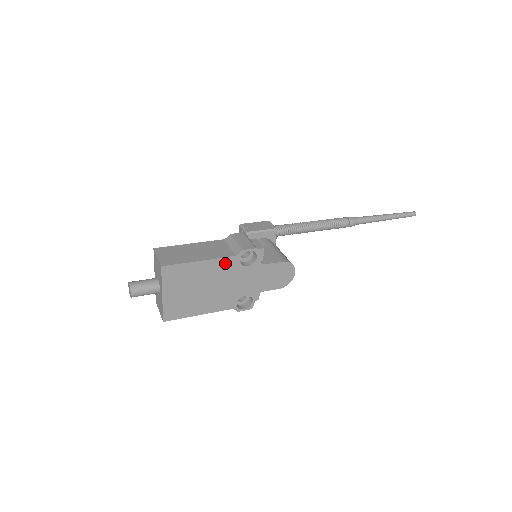
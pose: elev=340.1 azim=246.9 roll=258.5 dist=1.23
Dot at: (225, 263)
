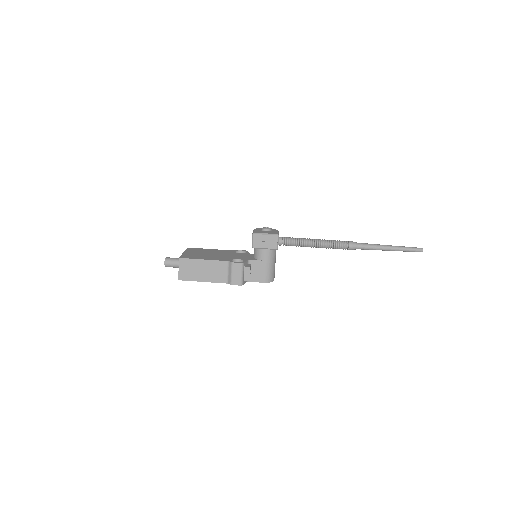
Dot at: (221, 281)
